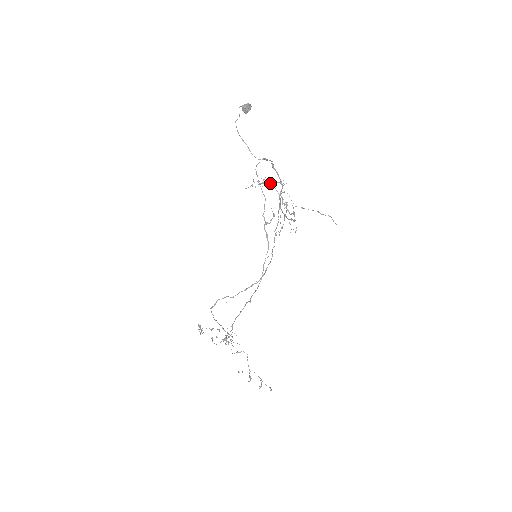
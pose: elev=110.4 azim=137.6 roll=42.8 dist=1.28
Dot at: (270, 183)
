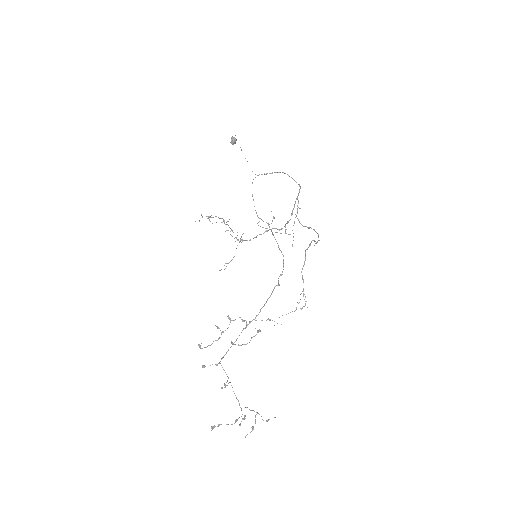
Dot at: occluded
